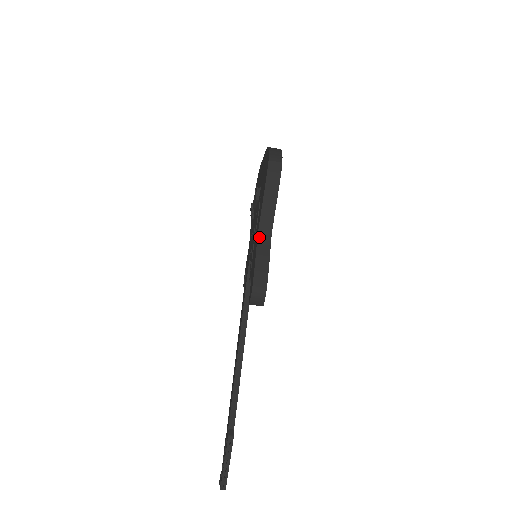
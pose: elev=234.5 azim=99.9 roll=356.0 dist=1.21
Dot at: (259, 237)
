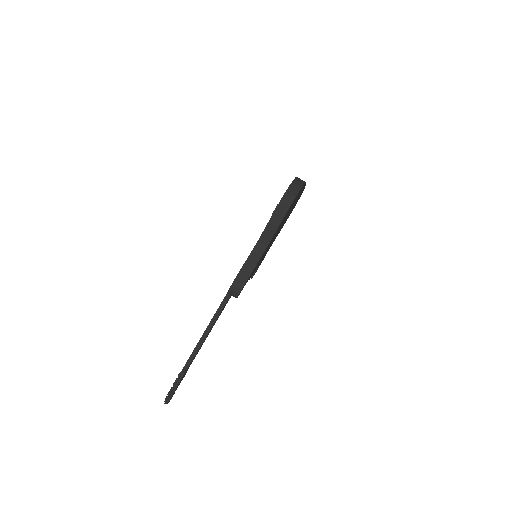
Dot at: (256, 247)
